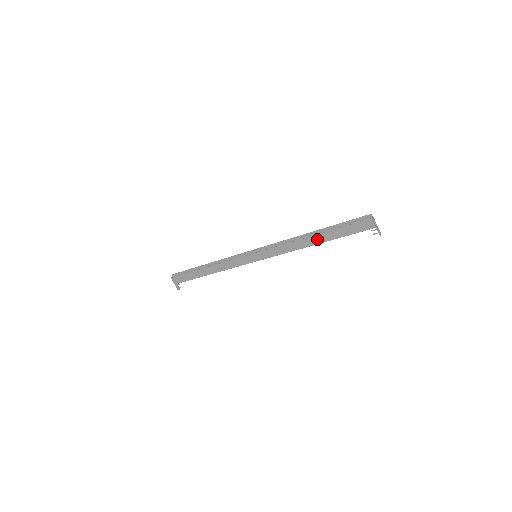
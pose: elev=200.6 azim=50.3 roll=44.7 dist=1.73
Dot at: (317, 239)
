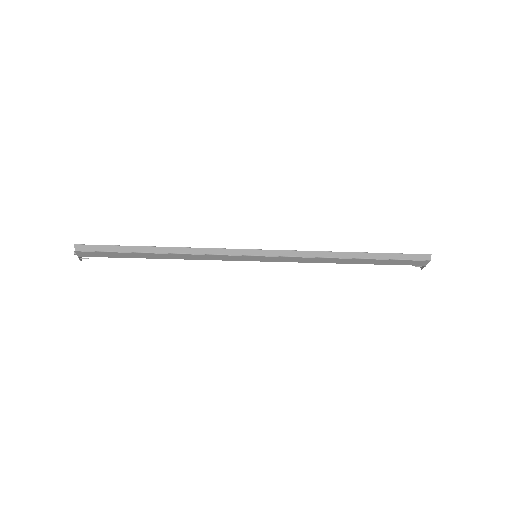
Dot at: (355, 261)
